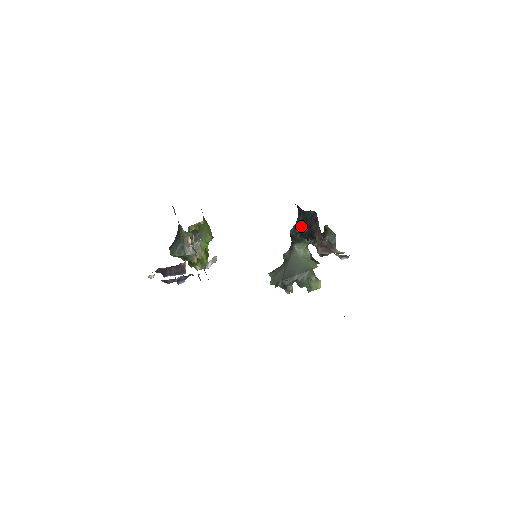
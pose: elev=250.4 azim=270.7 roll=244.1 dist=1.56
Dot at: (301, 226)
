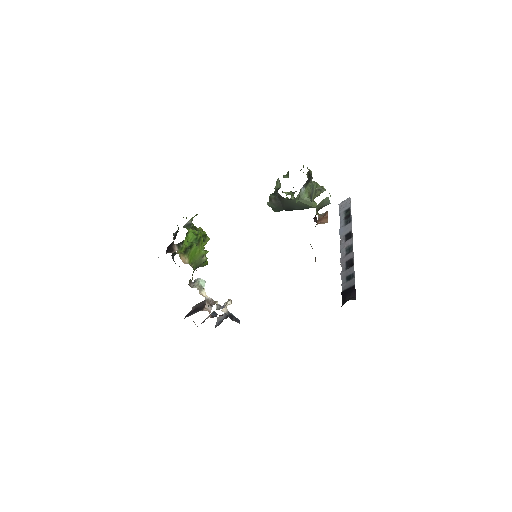
Dot at: occluded
